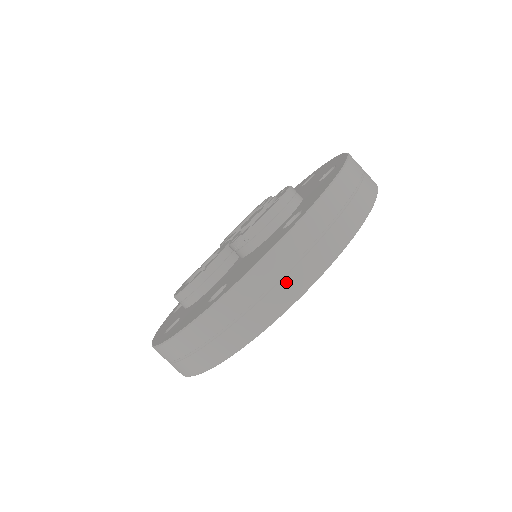
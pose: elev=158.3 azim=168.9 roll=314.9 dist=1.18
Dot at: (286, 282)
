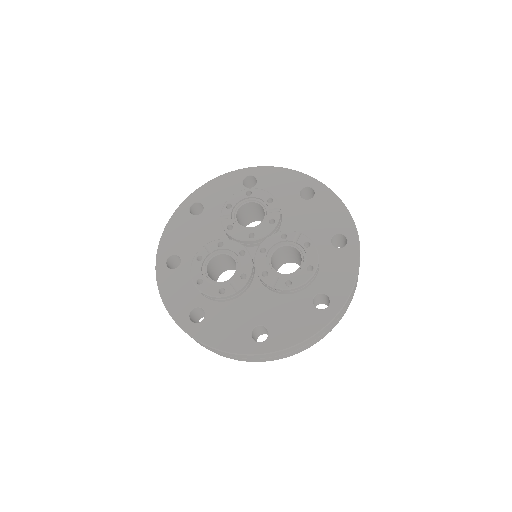
Dot at: (308, 345)
